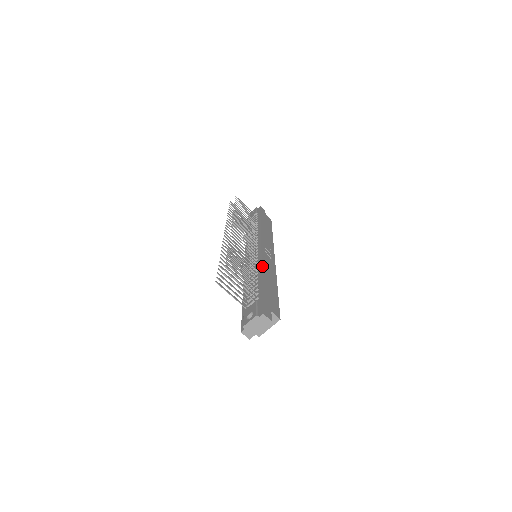
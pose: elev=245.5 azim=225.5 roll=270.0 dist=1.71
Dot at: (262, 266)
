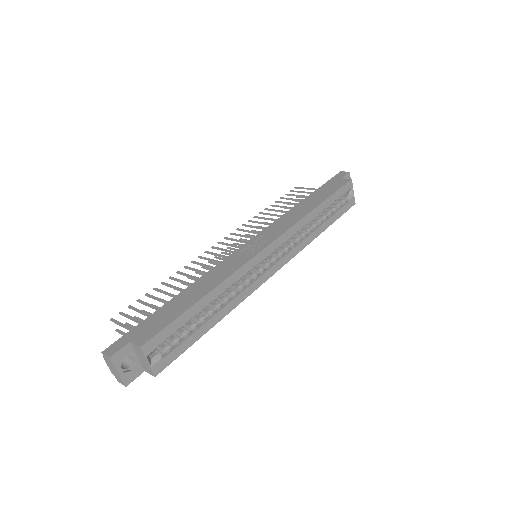
Dot at: (203, 276)
